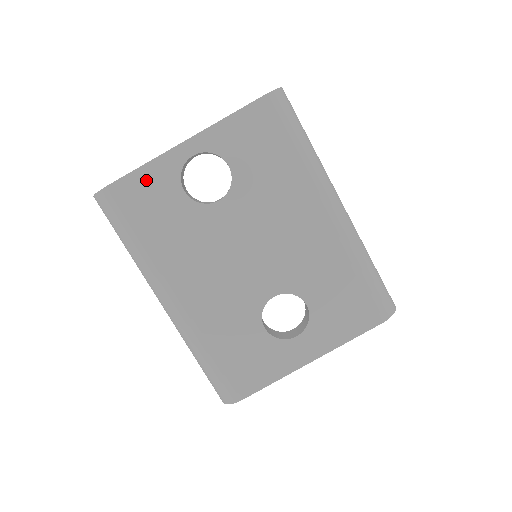
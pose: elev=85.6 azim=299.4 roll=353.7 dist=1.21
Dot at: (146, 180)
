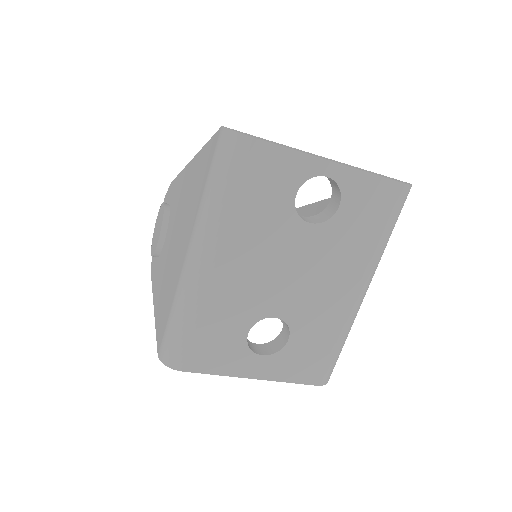
Dot at: (281, 161)
